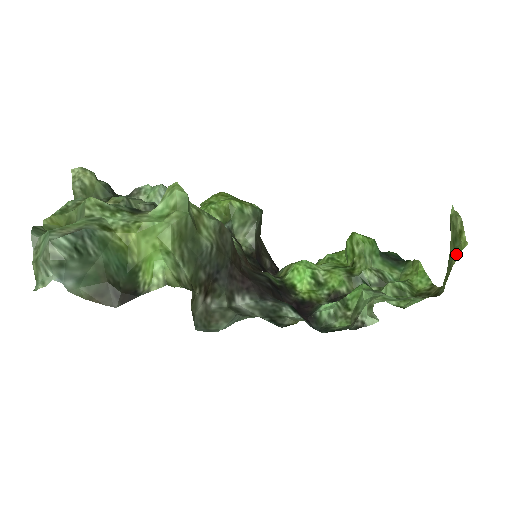
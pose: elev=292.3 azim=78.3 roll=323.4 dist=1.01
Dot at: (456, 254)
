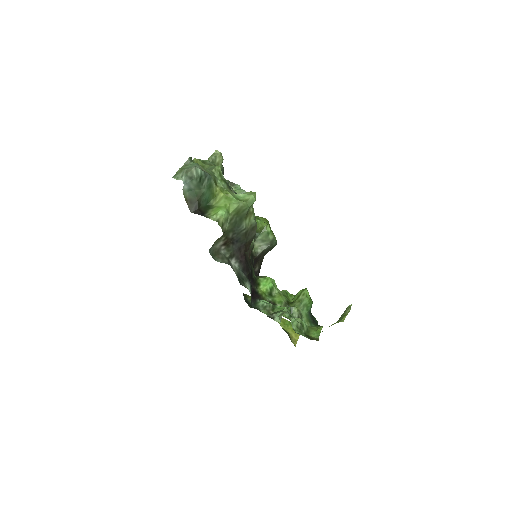
Dot at: occluded
